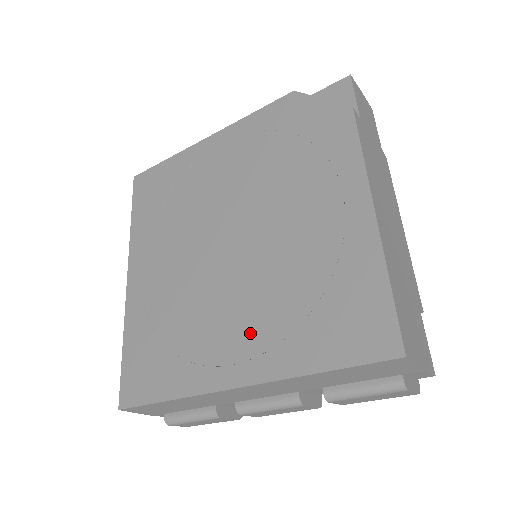
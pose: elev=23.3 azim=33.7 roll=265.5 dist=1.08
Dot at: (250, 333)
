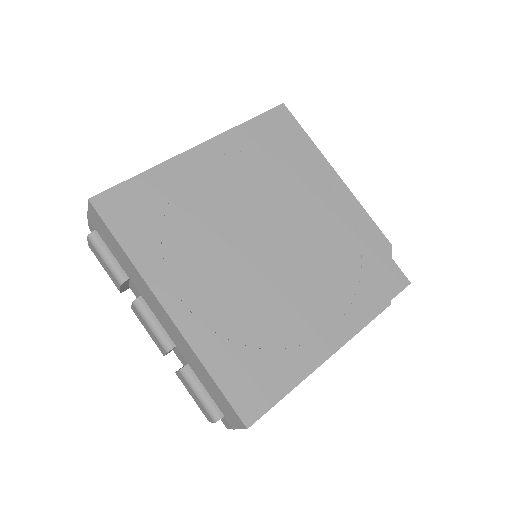
Dot at: (210, 302)
